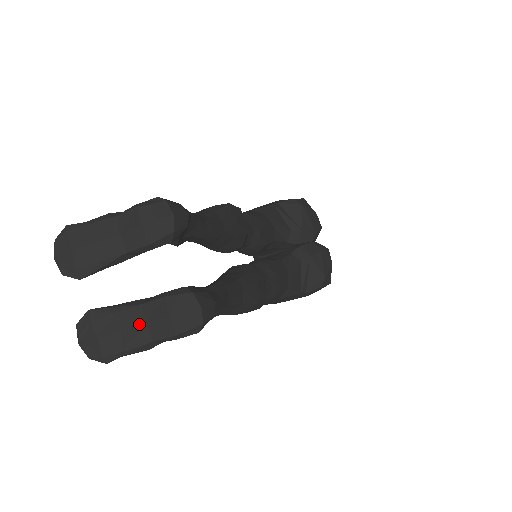
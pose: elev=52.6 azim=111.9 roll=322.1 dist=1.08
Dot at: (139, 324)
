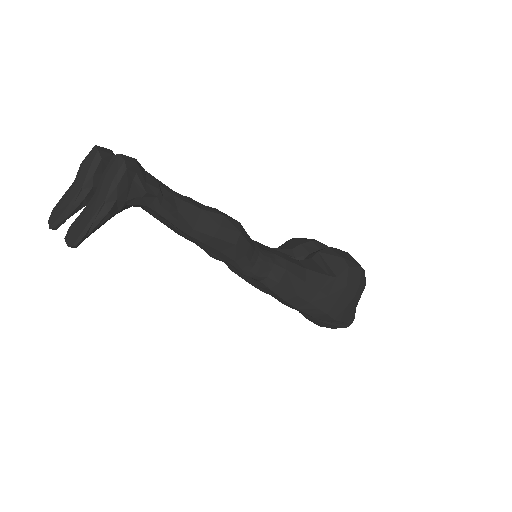
Dot at: (95, 199)
